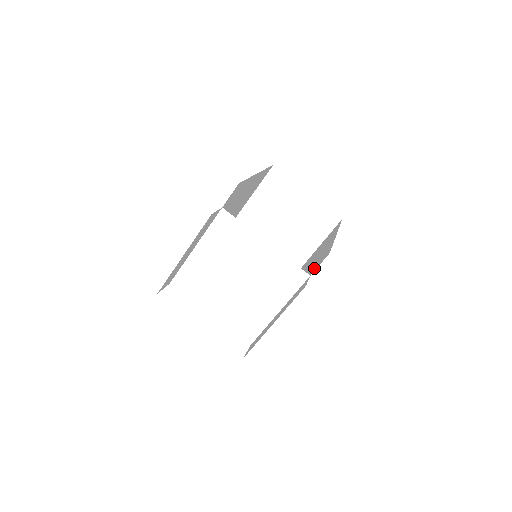
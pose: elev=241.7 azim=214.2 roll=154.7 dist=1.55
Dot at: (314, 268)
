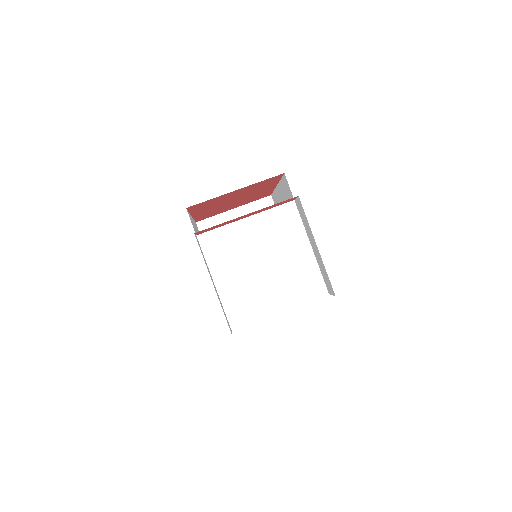
Dot at: occluded
